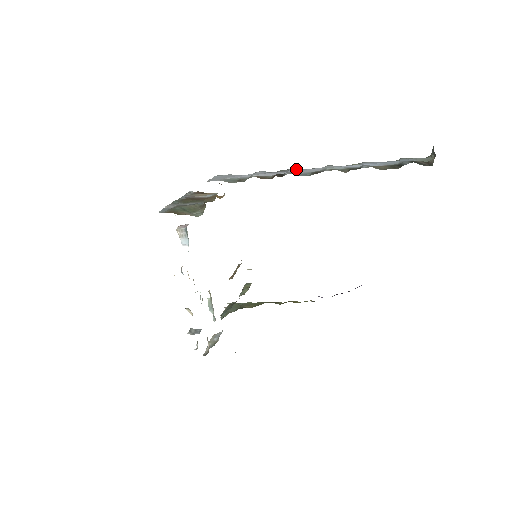
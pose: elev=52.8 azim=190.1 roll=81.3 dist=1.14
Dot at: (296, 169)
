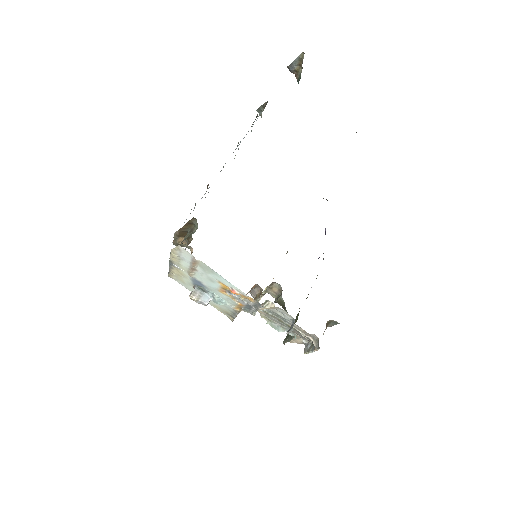
Dot at: occluded
